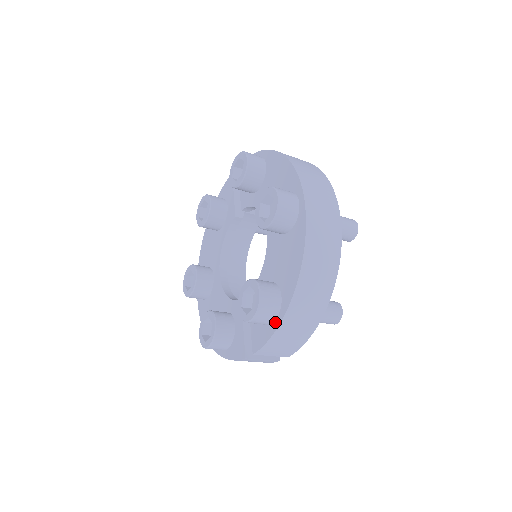
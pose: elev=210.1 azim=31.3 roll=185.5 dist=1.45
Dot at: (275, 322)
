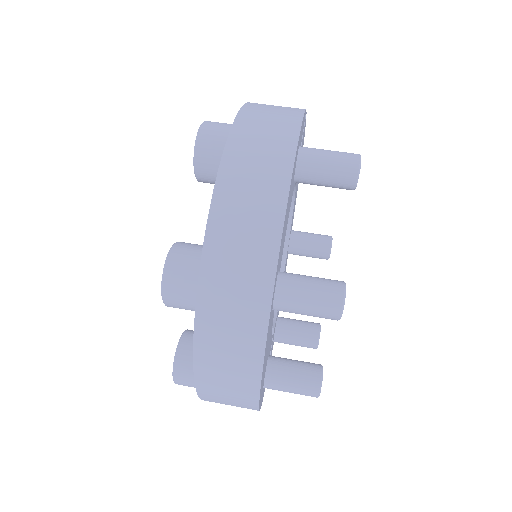
Dot at: occluded
